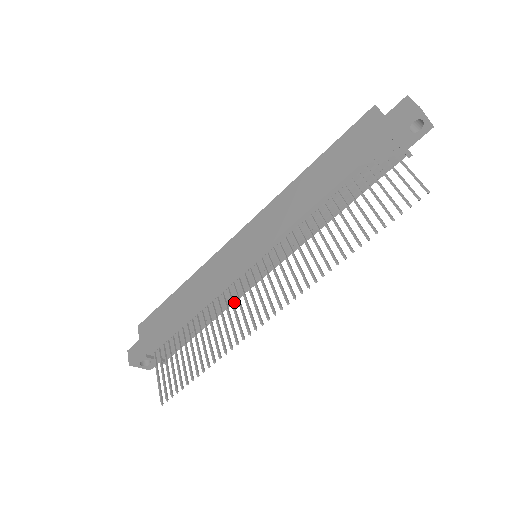
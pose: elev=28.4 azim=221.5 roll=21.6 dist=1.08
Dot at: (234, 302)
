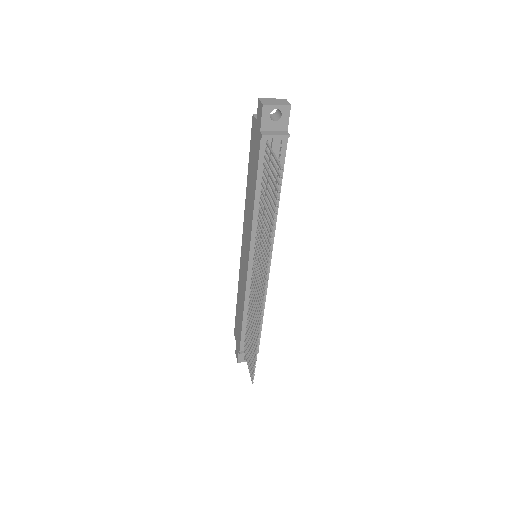
Dot at: (266, 293)
